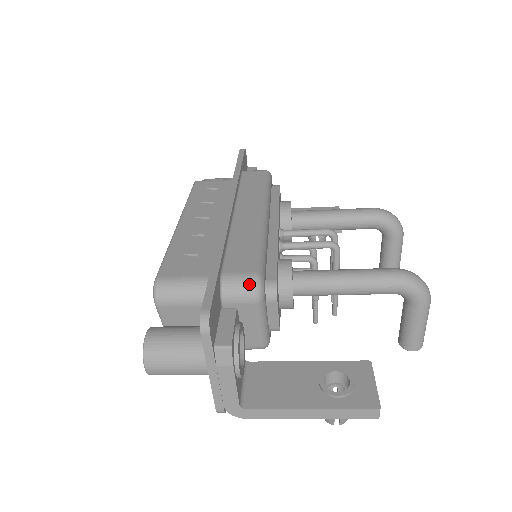
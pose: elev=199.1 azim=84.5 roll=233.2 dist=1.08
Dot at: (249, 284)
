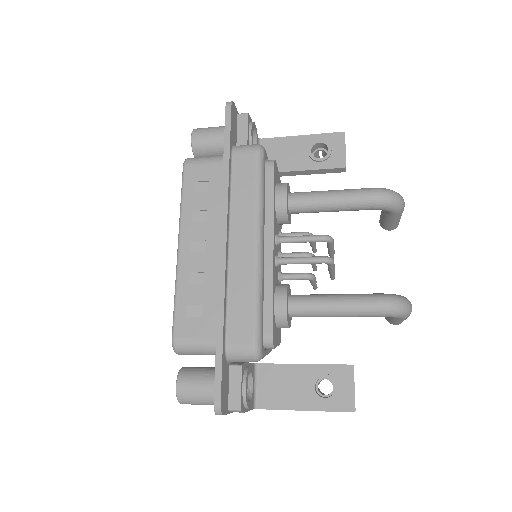
Dot at: (249, 355)
